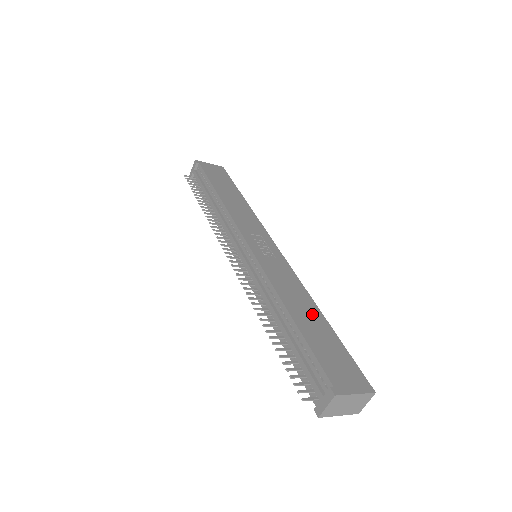
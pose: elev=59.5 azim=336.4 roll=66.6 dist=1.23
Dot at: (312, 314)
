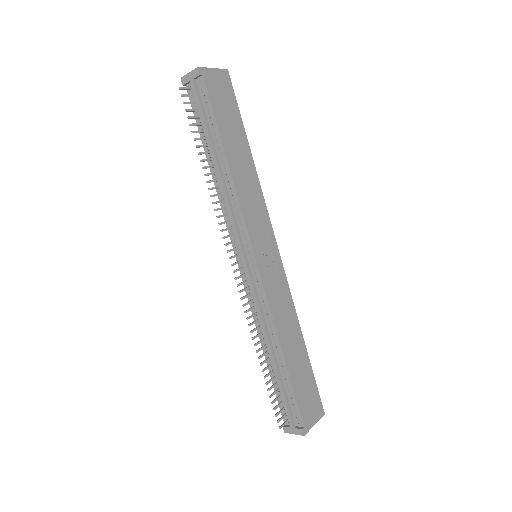
Dot at: (298, 346)
